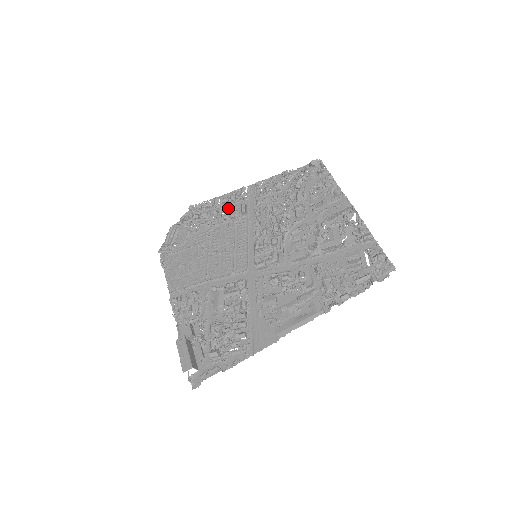
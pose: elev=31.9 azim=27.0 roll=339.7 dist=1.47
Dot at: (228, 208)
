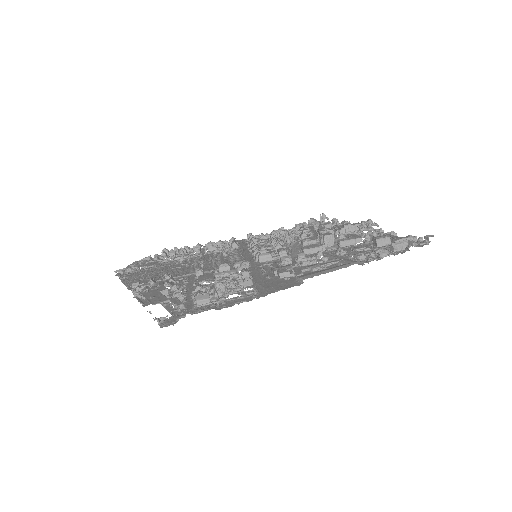
Dot at: occluded
